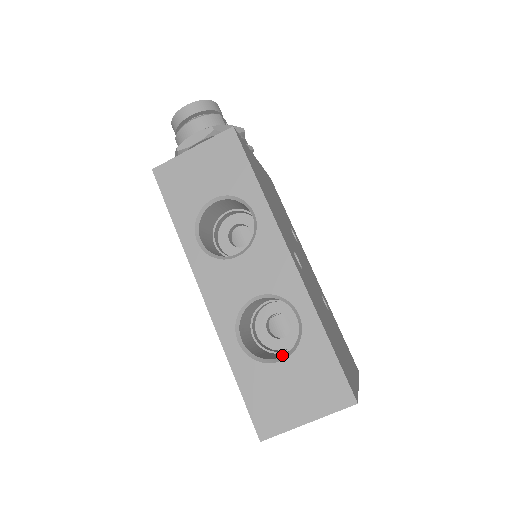
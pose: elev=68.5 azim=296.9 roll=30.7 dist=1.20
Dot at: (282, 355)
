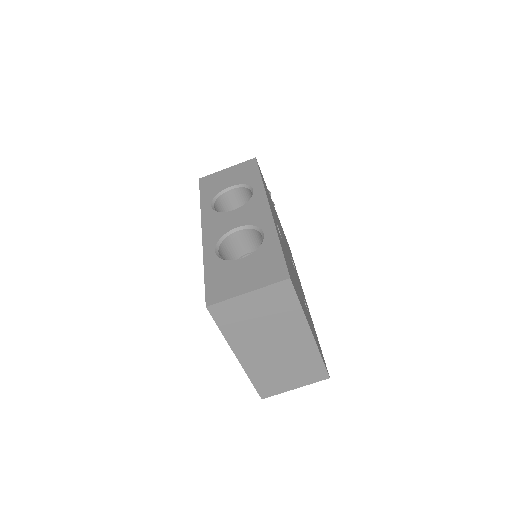
Dot at: occluded
